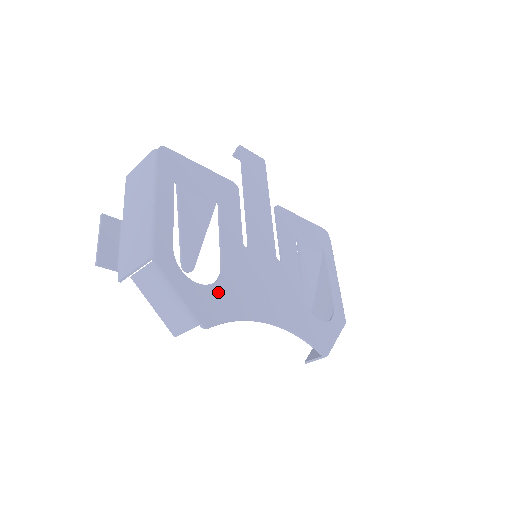
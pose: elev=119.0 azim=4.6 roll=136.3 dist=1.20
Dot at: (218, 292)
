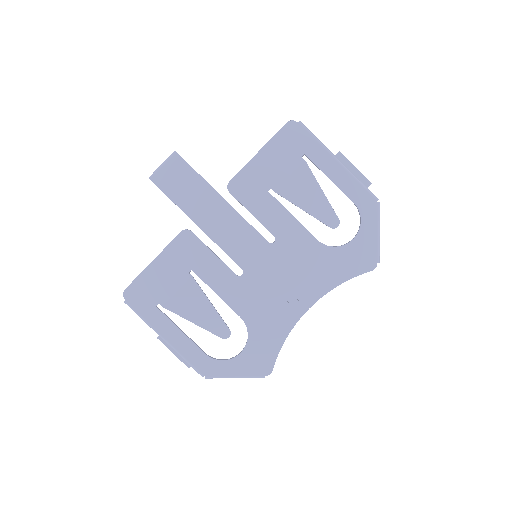
Dot at: (256, 341)
